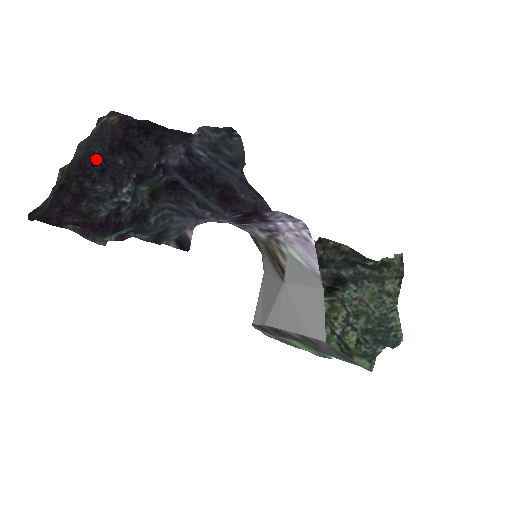
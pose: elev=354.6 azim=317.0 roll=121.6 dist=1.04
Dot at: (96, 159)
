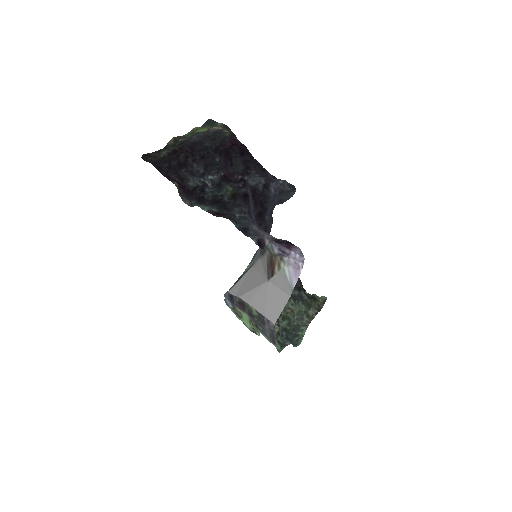
Dot at: (203, 148)
